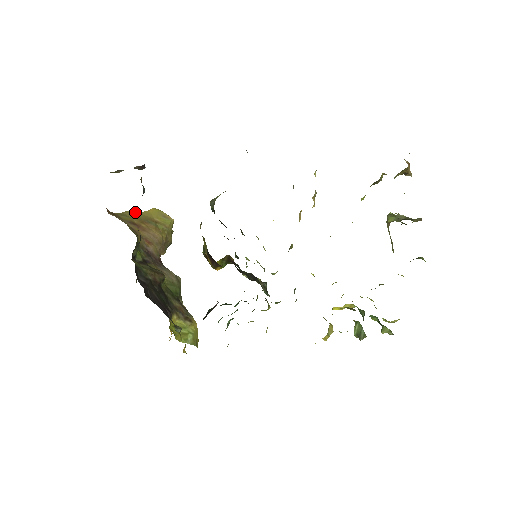
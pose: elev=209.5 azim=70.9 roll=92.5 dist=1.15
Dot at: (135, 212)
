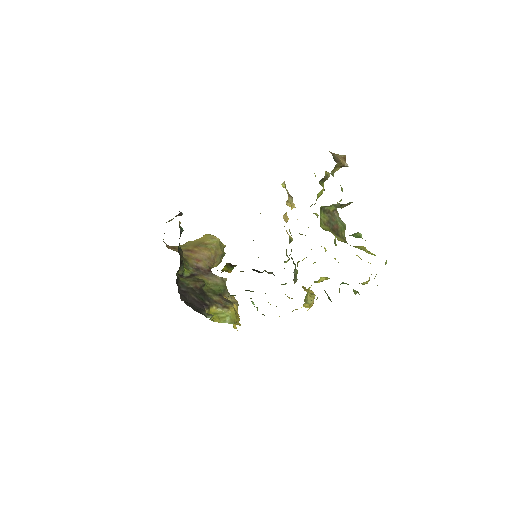
Dot at: (193, 241)
